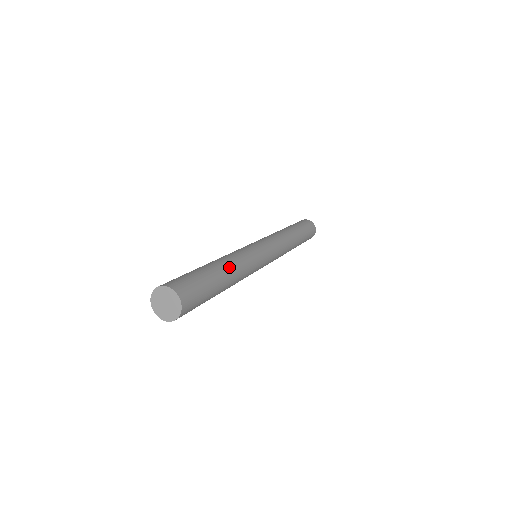
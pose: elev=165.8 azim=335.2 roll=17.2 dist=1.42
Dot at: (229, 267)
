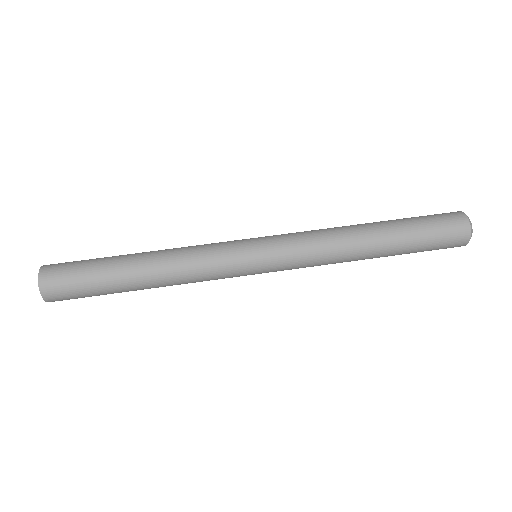
Dot at: (149, 265)
